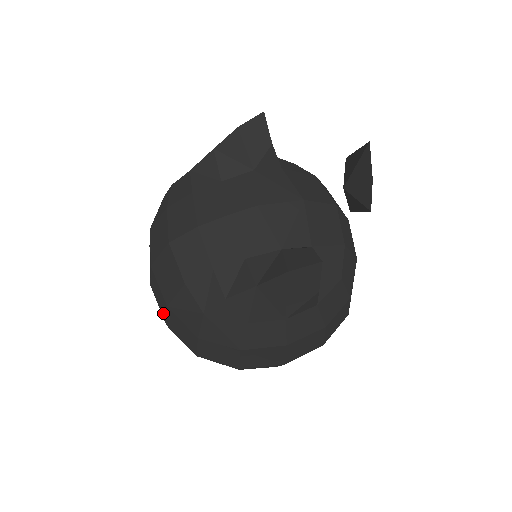
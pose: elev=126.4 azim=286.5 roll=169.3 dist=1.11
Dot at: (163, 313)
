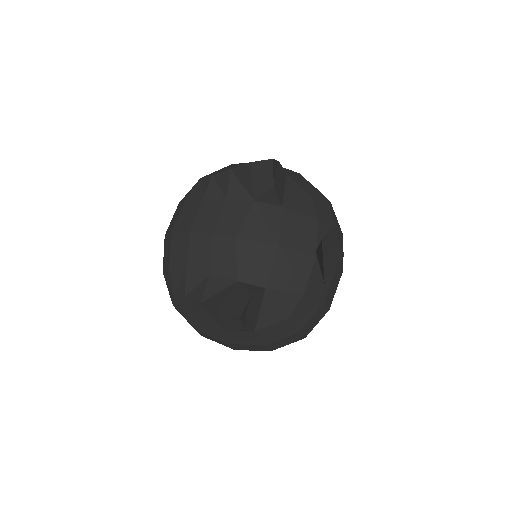
Dot at: occluded
